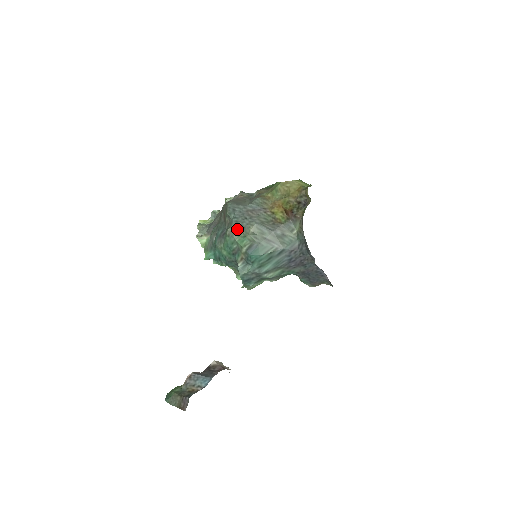
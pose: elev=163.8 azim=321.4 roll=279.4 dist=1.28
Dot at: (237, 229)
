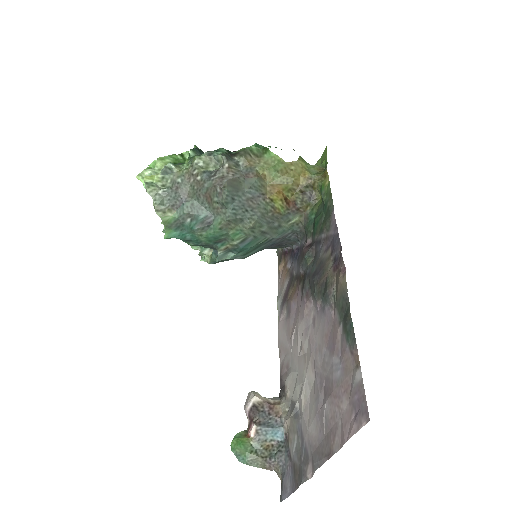
Dot at: (233, 222)
